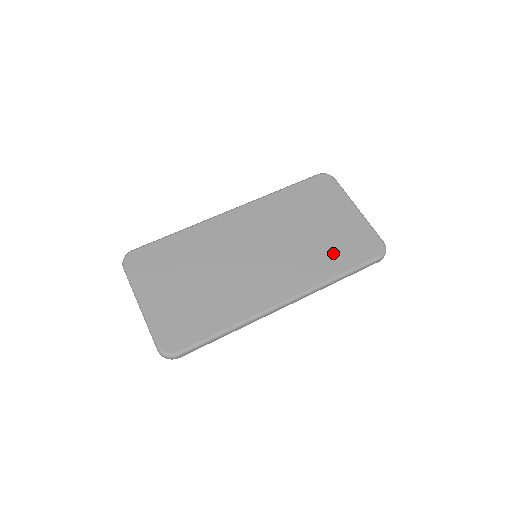
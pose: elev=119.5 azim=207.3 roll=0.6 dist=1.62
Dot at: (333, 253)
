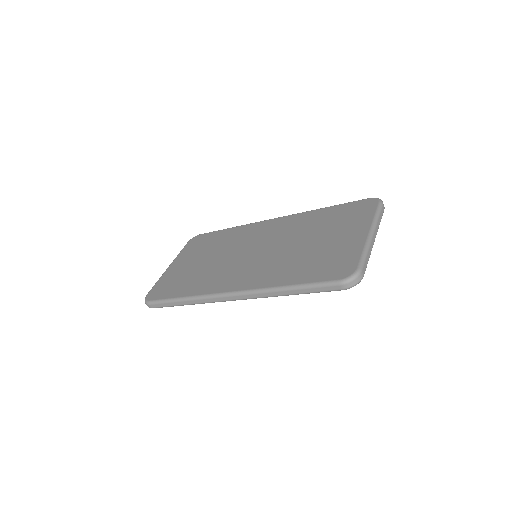
Dot at: (303, 266)
